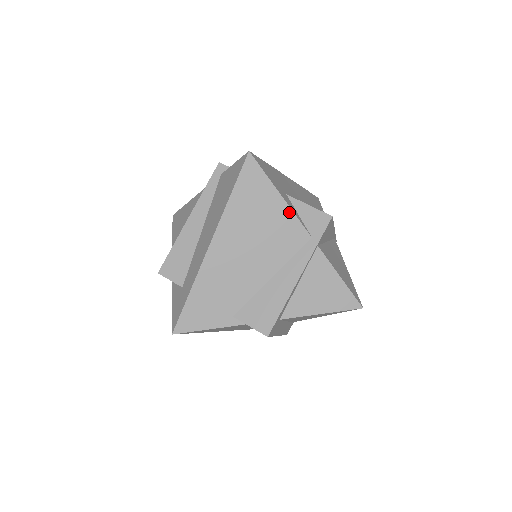
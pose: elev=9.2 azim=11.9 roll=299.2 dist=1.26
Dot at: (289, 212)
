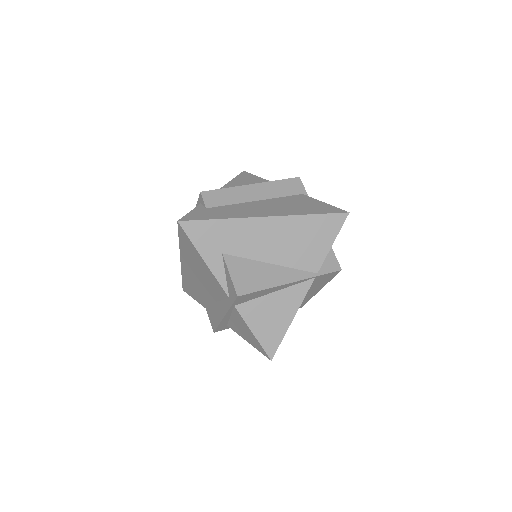
Dot at: (212, 274)
